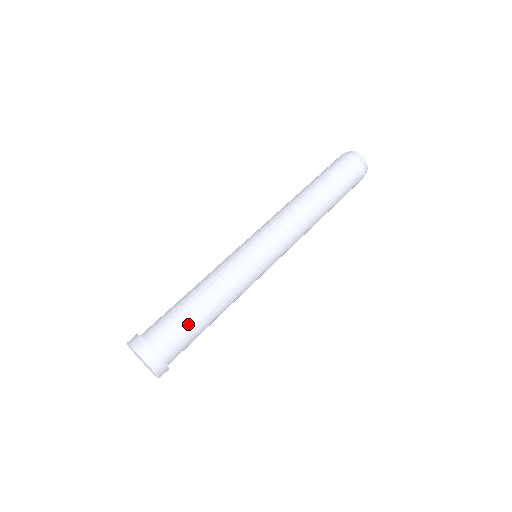
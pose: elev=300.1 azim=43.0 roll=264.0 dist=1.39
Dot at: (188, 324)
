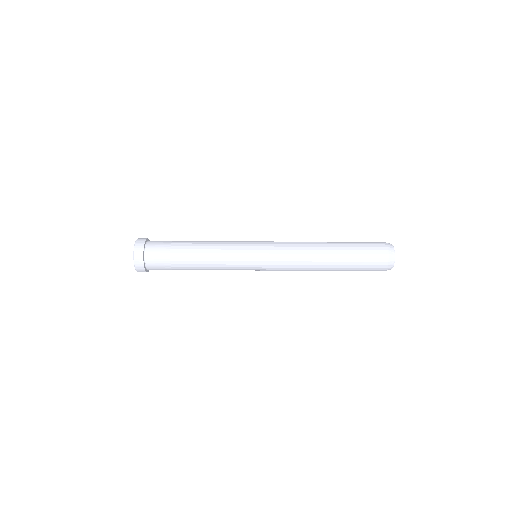
Dot at: (175, 266)
